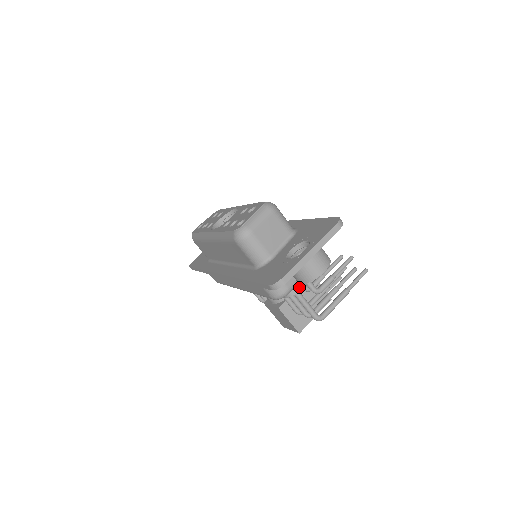
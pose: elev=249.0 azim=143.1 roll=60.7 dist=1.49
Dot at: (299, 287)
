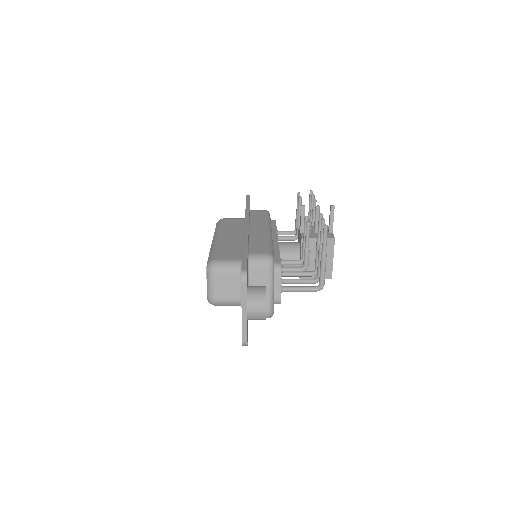
Dot at: (279, 296)
